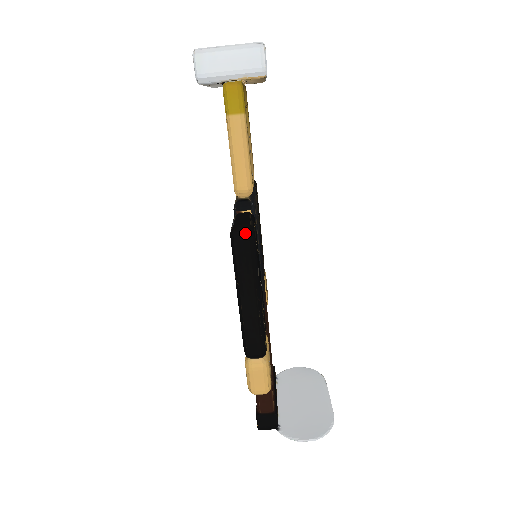
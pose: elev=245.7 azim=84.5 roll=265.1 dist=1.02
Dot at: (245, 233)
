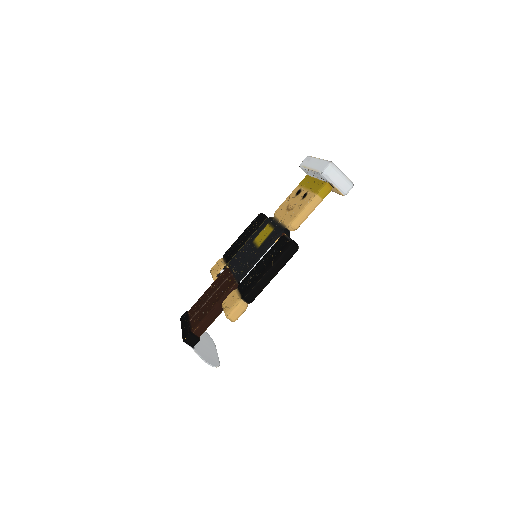
Dot at: (296, 248)
